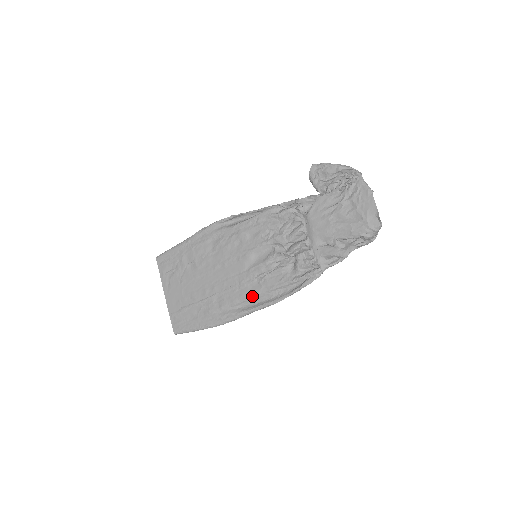
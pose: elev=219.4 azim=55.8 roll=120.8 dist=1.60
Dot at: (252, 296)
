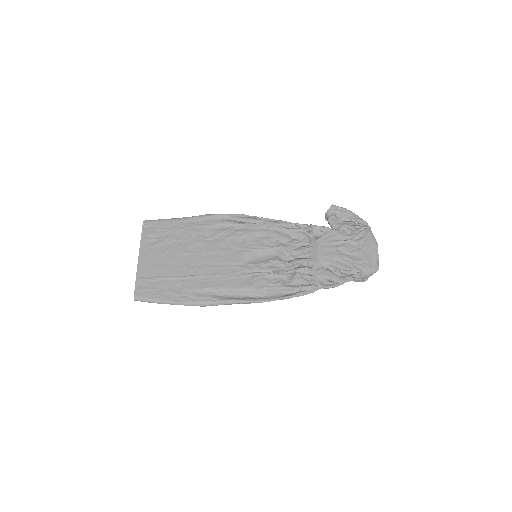
Dot at: (241, 288)
